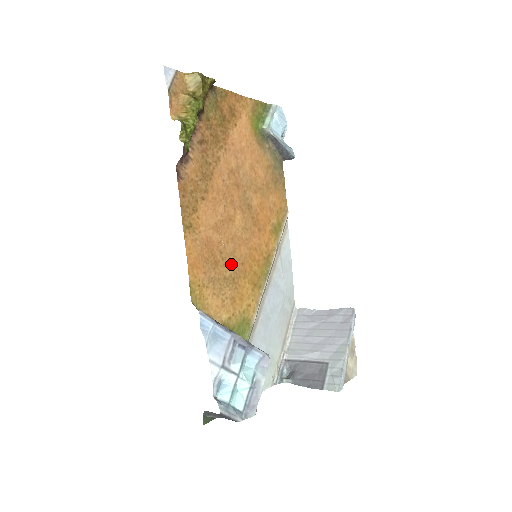
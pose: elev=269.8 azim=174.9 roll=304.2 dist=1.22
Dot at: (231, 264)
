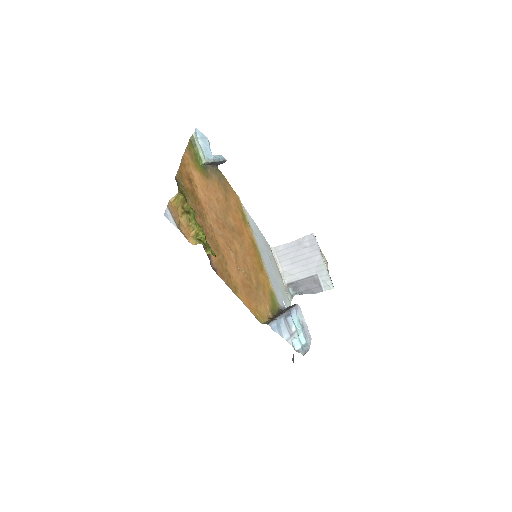
Dot at: (252, 277)
